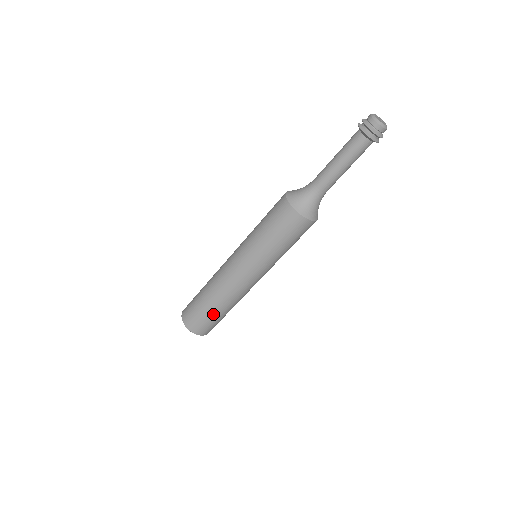
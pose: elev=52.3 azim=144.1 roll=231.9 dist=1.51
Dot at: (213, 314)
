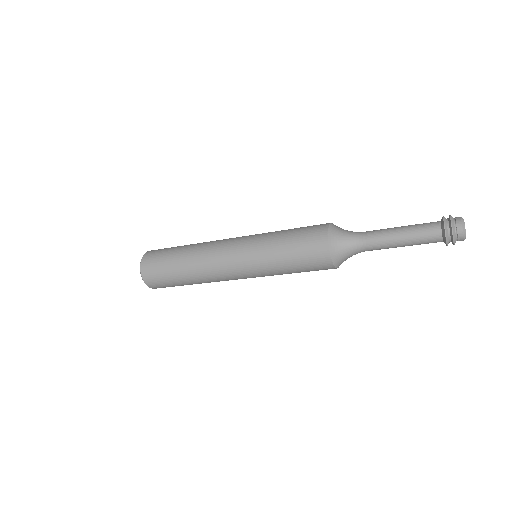
Dot at: (178, 281)
